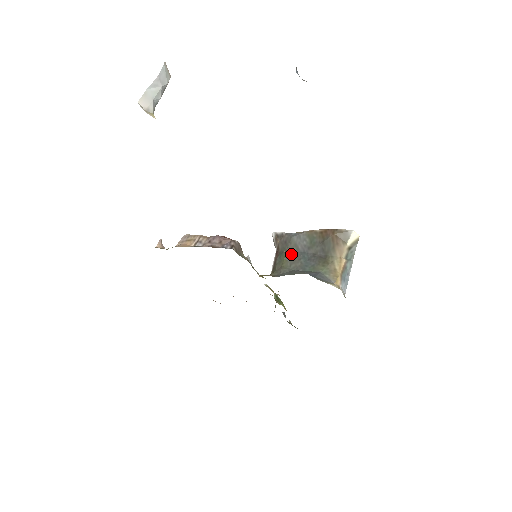
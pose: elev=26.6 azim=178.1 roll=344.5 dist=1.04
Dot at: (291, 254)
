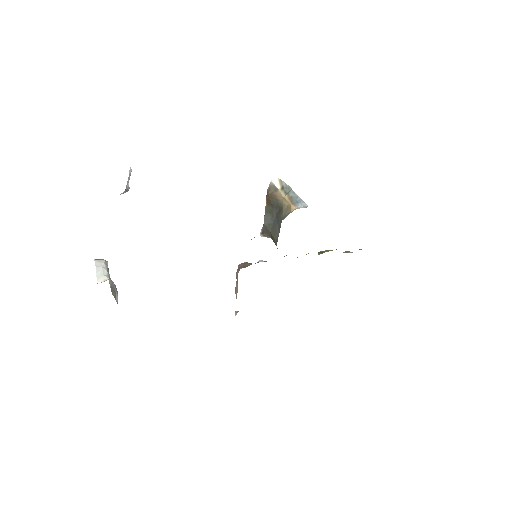
Dot at: (272, 231)
